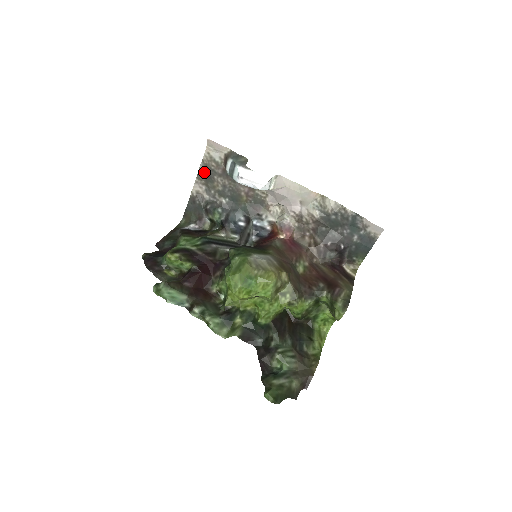
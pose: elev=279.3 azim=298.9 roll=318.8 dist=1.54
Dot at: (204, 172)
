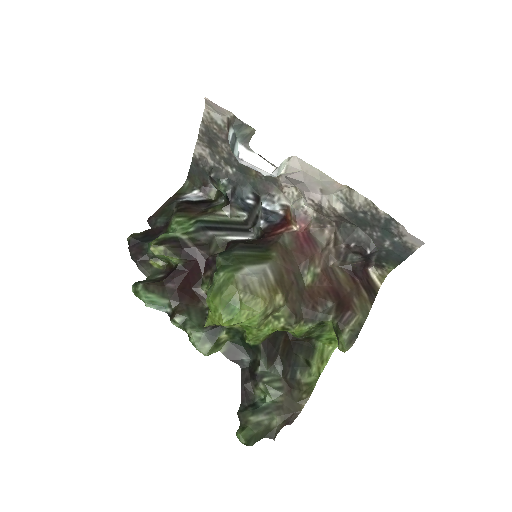
Dot at: (205, 134)
